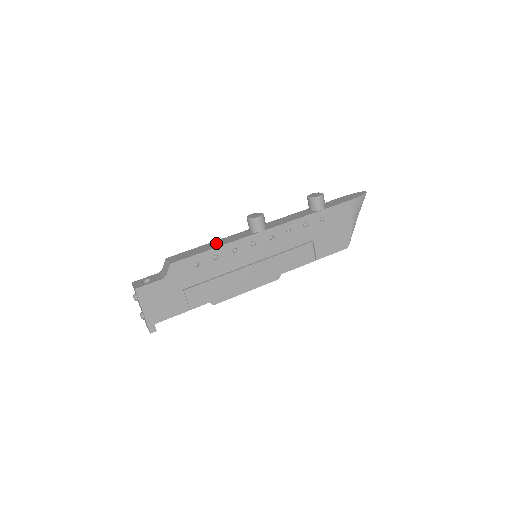
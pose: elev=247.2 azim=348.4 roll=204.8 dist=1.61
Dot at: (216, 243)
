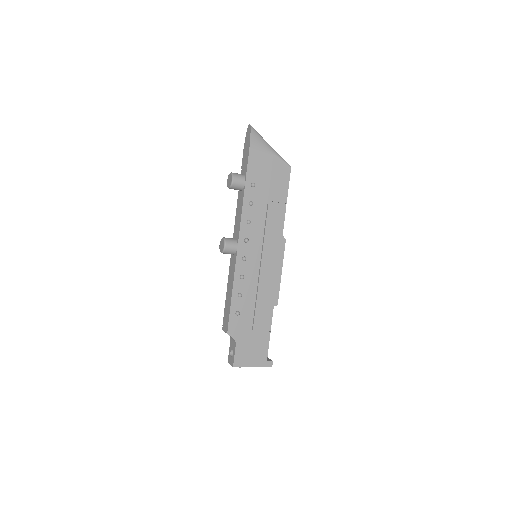
Dot at: (229, 287)
